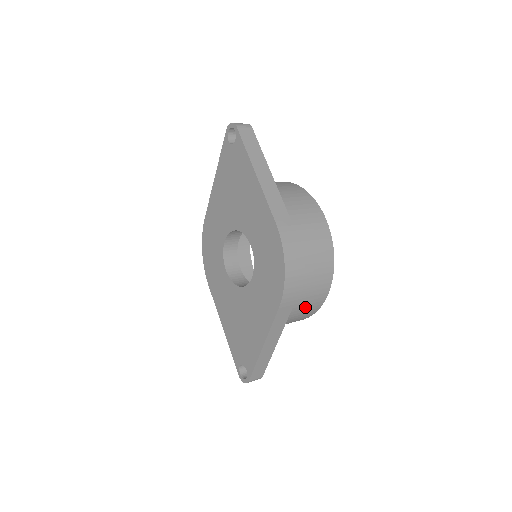
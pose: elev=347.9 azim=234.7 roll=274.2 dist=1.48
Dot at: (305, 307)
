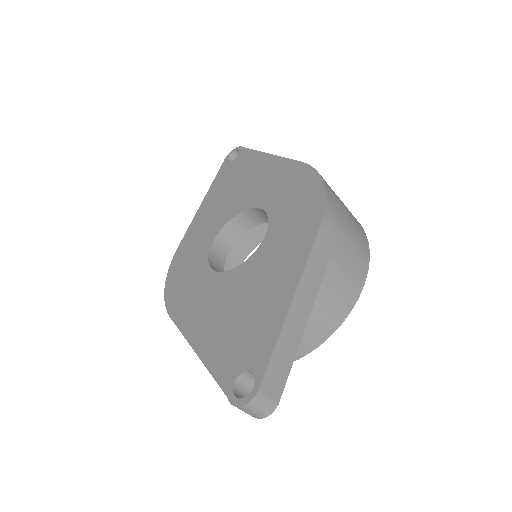
Dot at: (344, 270)
